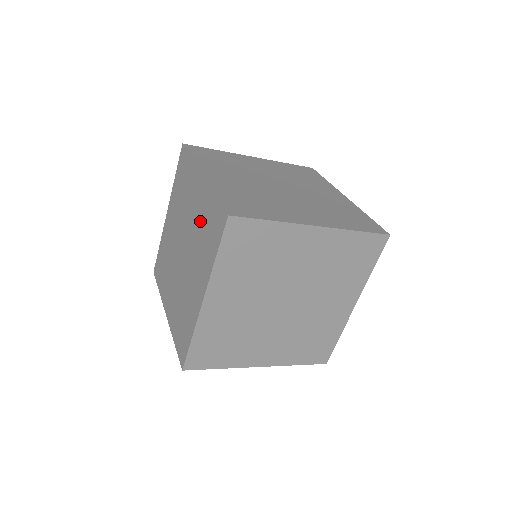
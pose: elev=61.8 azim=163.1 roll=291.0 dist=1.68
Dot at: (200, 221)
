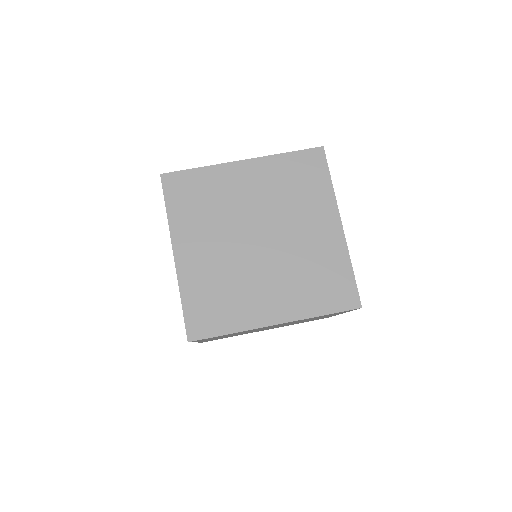
Dot at: occluded
